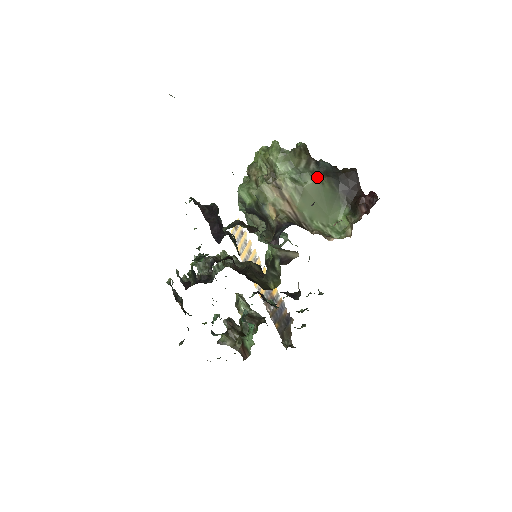
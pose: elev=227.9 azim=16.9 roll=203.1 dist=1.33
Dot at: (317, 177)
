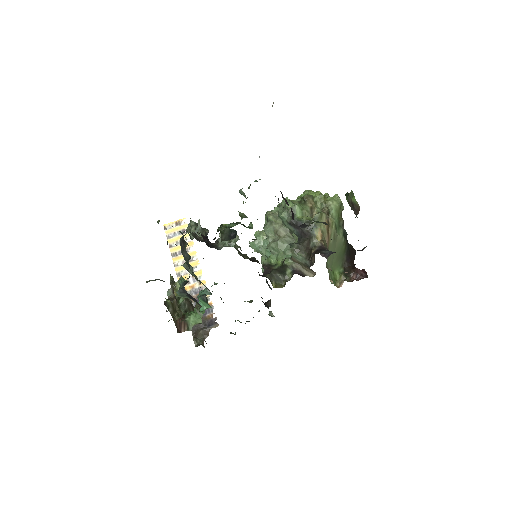
Dot at: occluded
